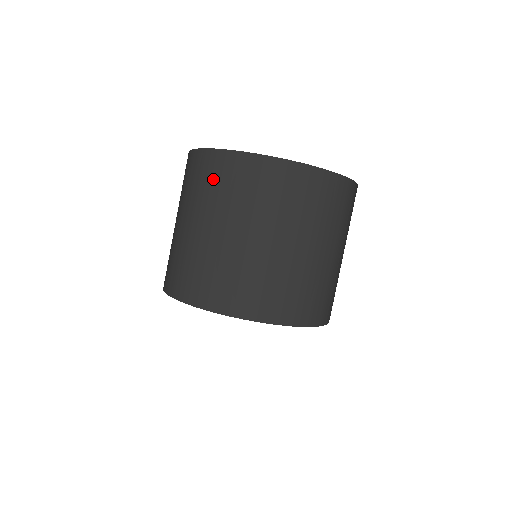
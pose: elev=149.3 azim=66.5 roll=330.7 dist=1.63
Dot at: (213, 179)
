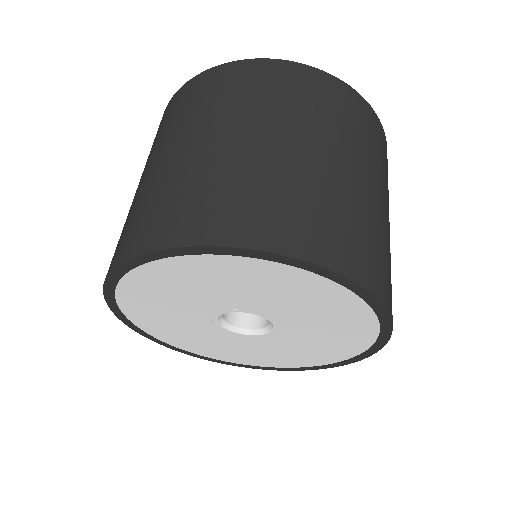
Dot at: (157, 132)
